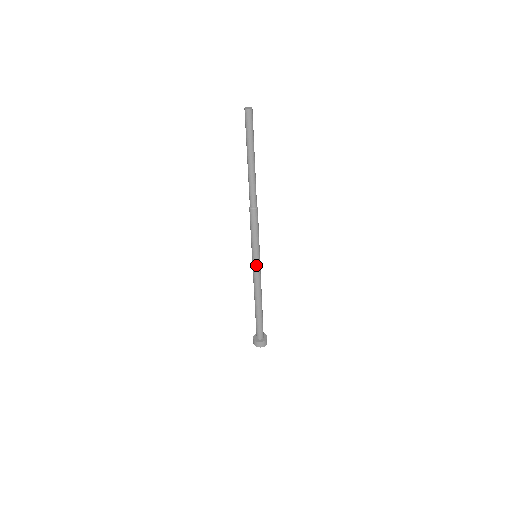
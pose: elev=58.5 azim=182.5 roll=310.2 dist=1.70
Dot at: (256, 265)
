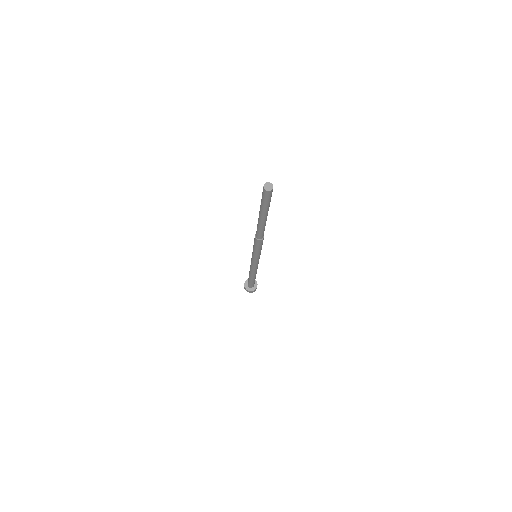
Dot at: (253, 261)
